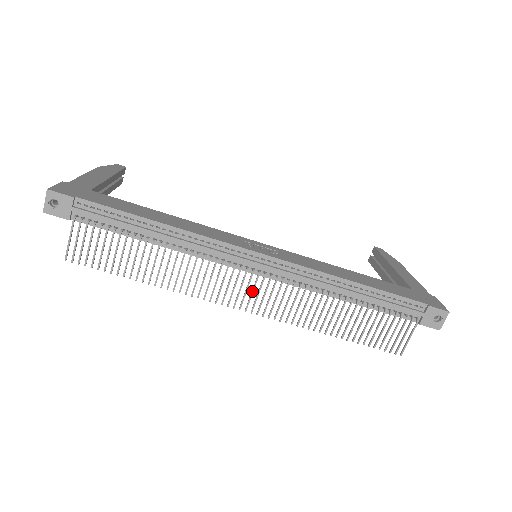
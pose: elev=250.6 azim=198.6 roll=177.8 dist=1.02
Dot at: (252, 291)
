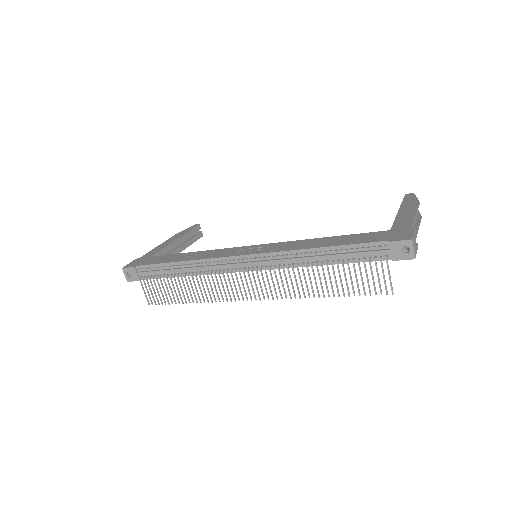
Dot at: (251, 284)
